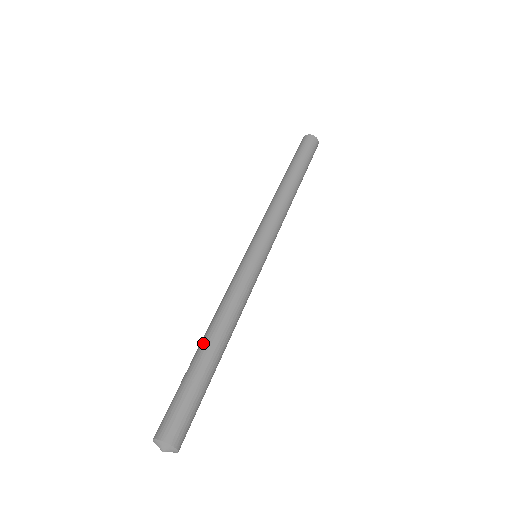
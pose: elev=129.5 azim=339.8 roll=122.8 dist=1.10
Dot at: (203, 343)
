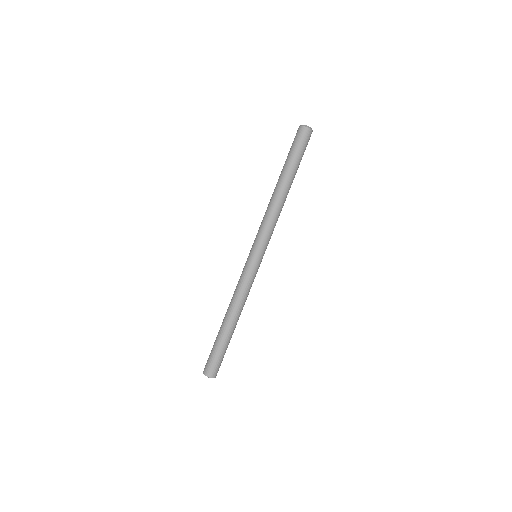
Dot at: (224, 324)
